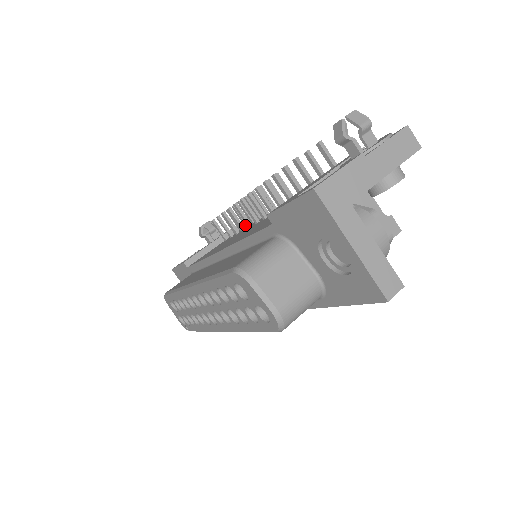
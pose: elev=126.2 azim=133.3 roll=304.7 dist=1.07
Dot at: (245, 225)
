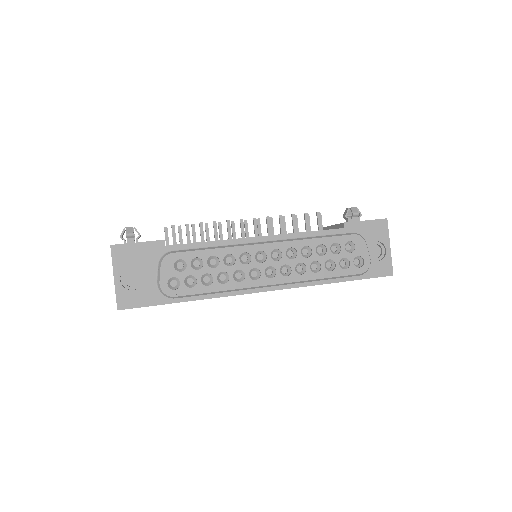
Dot at: occluded
